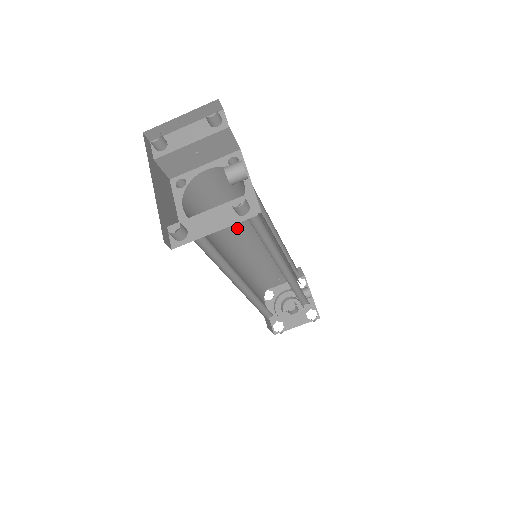
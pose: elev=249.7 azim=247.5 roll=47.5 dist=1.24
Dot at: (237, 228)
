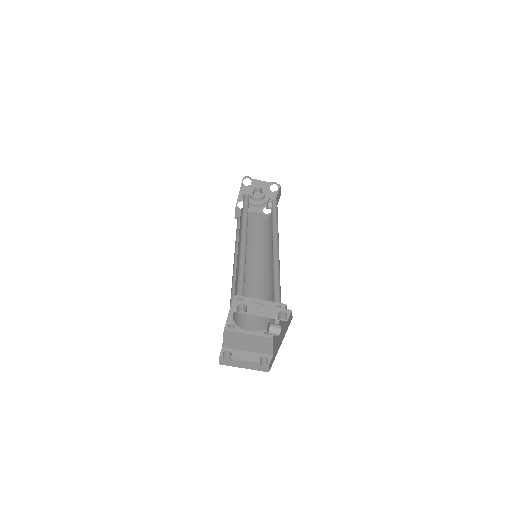
Dot at: occluded
